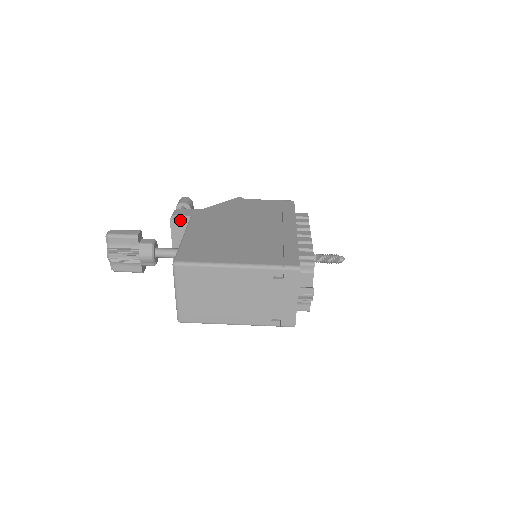
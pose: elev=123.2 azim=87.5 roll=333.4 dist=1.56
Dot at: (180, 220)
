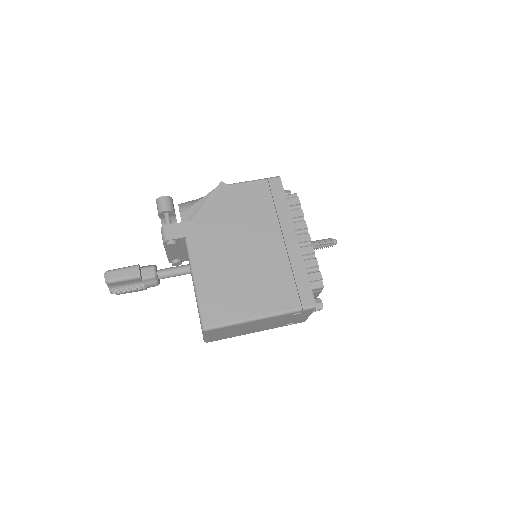
Dot at: (175, 244)
